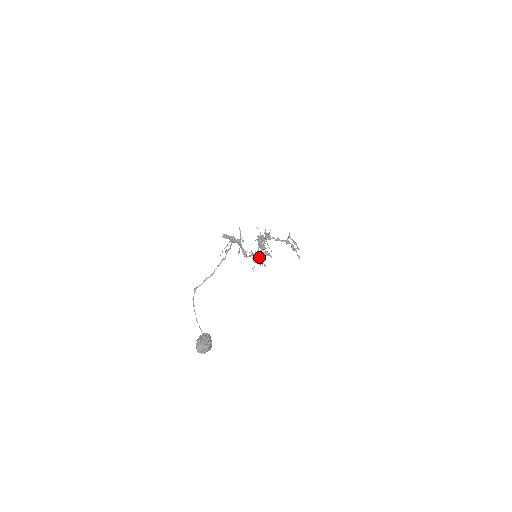
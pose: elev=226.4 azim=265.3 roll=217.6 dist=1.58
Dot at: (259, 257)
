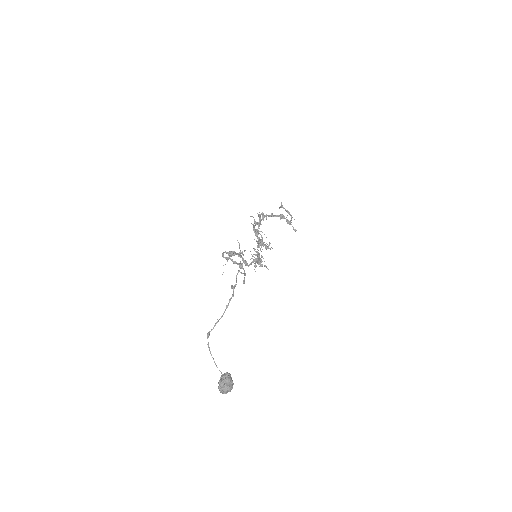
Dot at: (260, 259)
